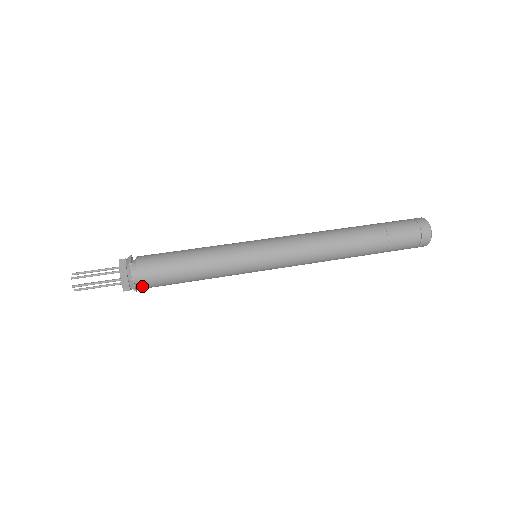
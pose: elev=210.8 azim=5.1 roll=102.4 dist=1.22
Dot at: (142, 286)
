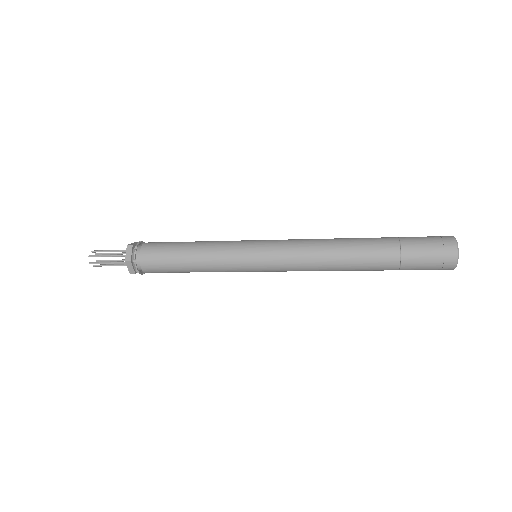
Dot at: (142, 259)
